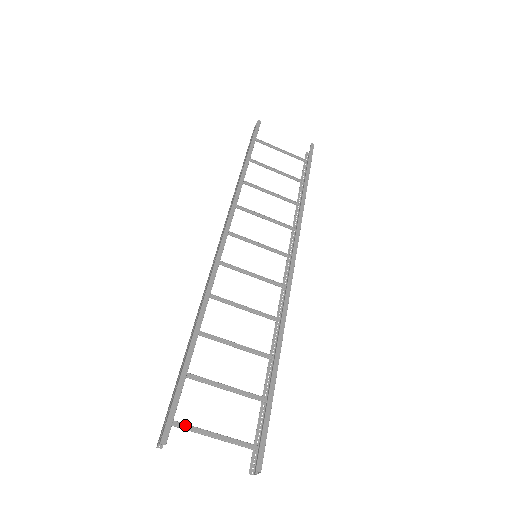
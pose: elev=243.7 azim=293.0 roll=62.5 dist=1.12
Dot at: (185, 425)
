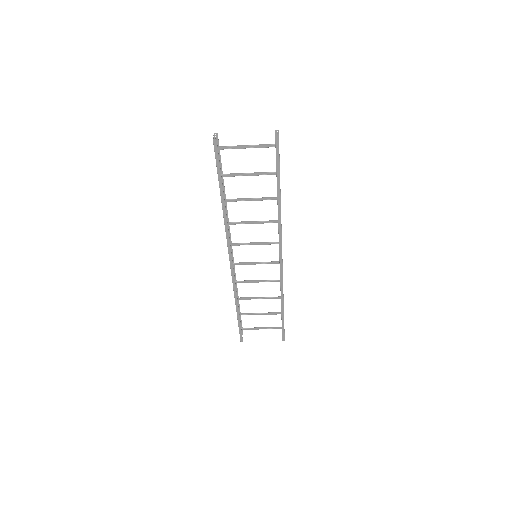
Dot at: (249, 328)
